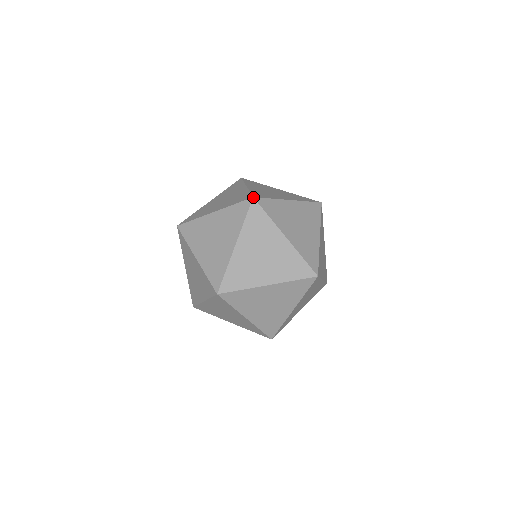
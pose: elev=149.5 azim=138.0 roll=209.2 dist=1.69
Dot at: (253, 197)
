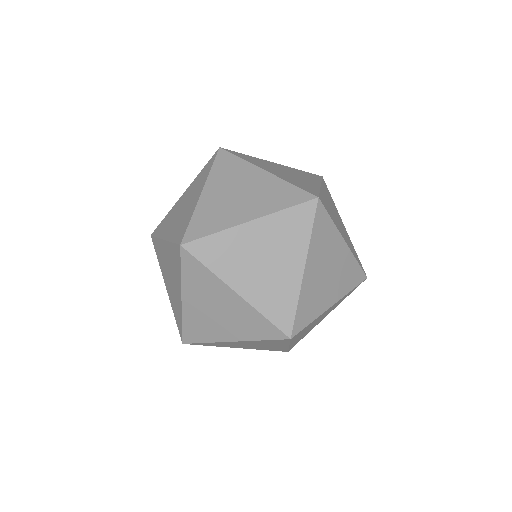
Dot at: (180, 245)
